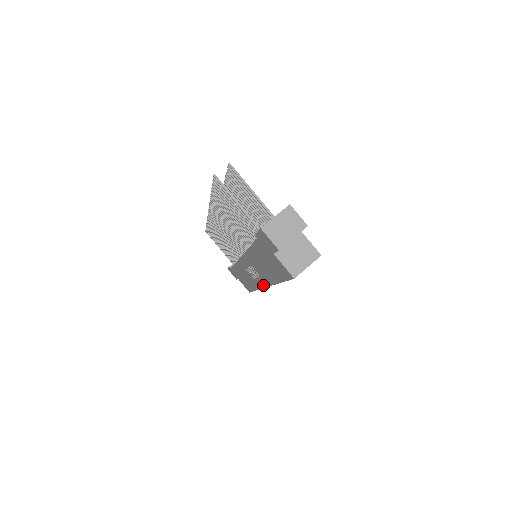
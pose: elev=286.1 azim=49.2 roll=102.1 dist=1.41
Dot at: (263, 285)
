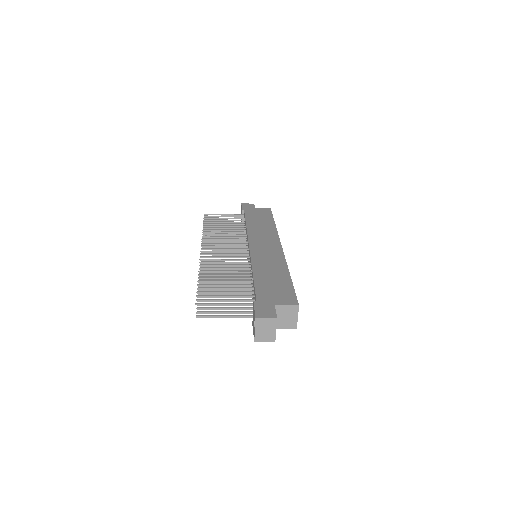
Dot at: occluded
